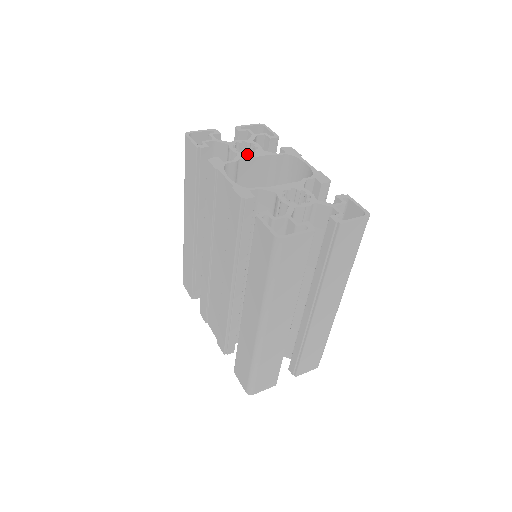
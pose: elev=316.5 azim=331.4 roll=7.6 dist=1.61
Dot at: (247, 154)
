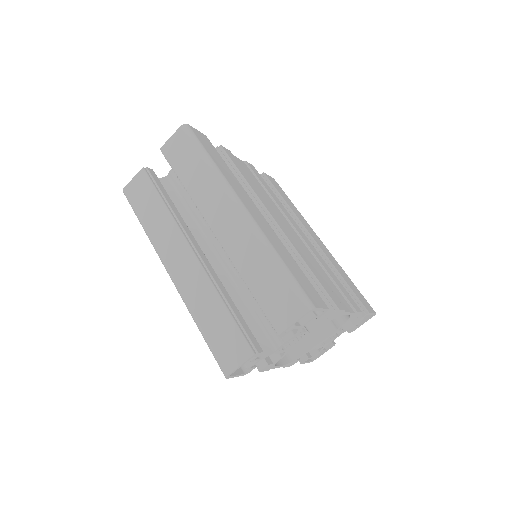
Dot at: occluded
